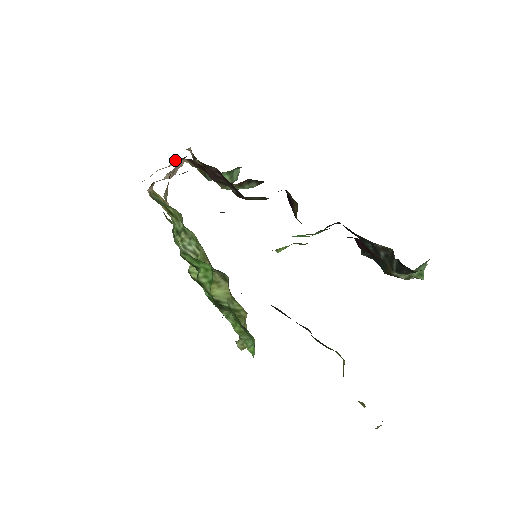
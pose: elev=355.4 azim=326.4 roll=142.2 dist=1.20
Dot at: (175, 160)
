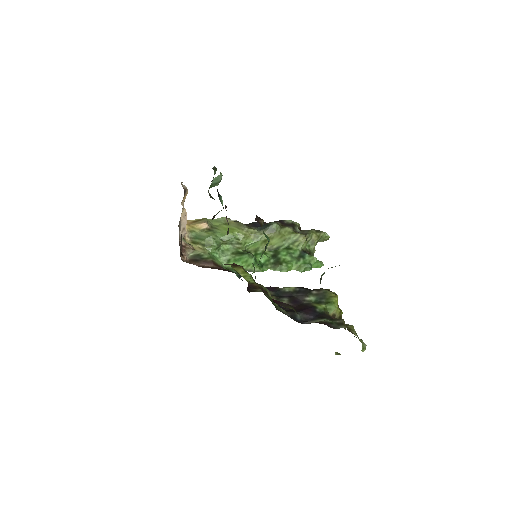
Dot at: (182, 201)
